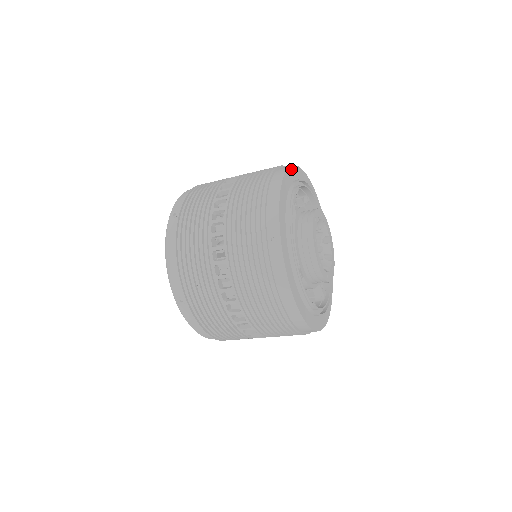
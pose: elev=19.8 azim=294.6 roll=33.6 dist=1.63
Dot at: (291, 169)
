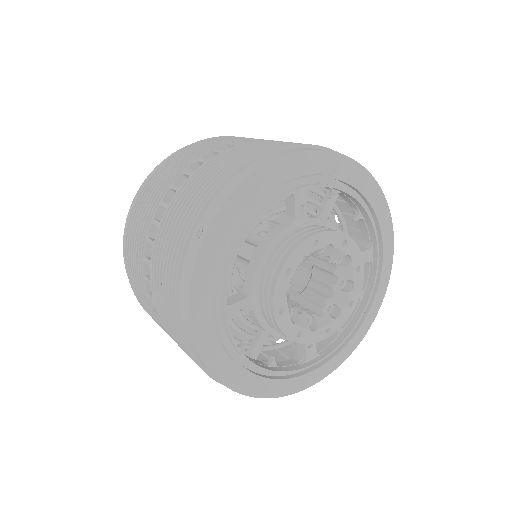
Dot at: (193, 296)
